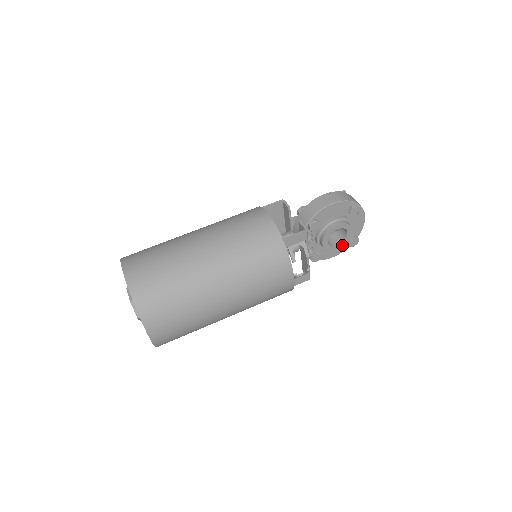
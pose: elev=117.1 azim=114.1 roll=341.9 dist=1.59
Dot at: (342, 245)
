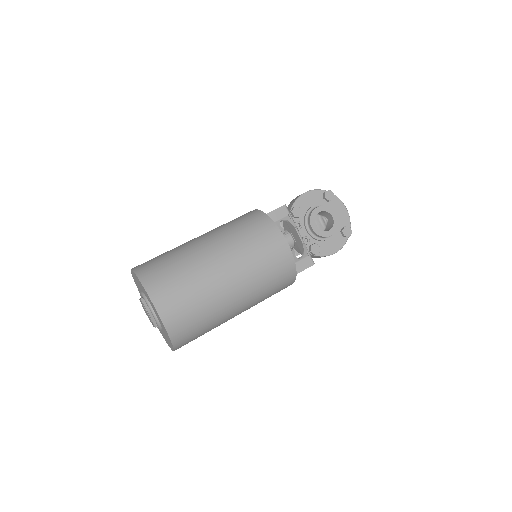
Dot at: (334, 231)
